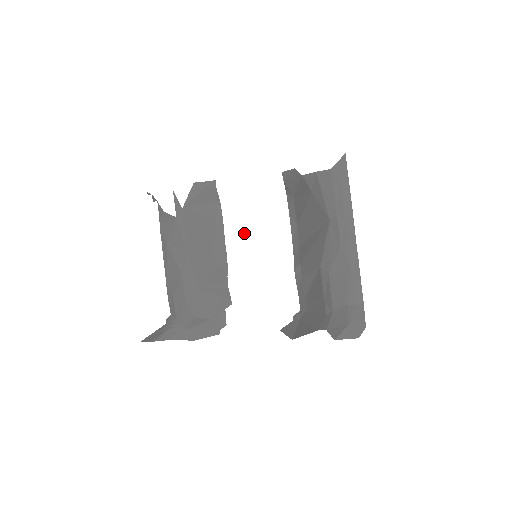
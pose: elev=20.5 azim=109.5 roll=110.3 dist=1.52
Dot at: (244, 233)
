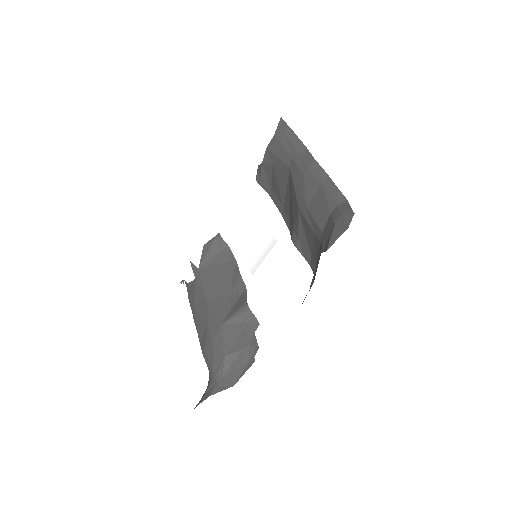
Dot at: (252, 254)
